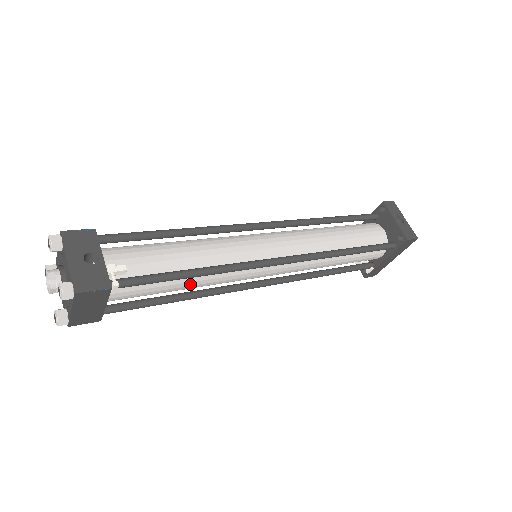
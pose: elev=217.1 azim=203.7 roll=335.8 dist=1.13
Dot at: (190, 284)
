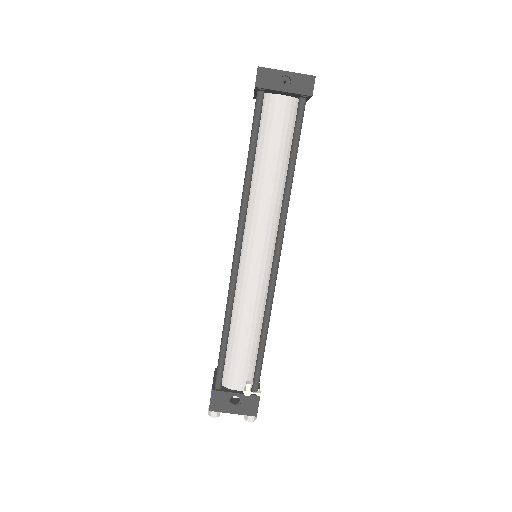
Dot at: occluded
